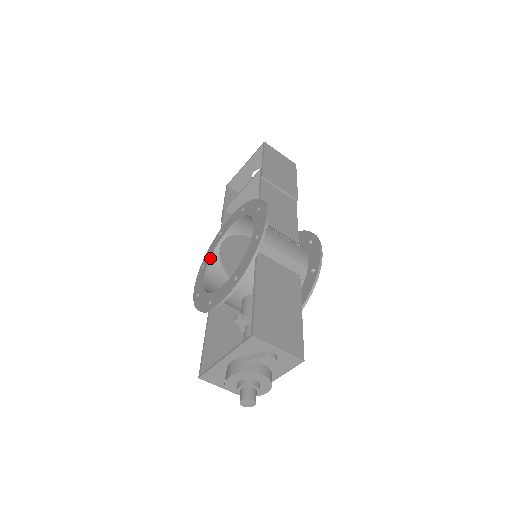
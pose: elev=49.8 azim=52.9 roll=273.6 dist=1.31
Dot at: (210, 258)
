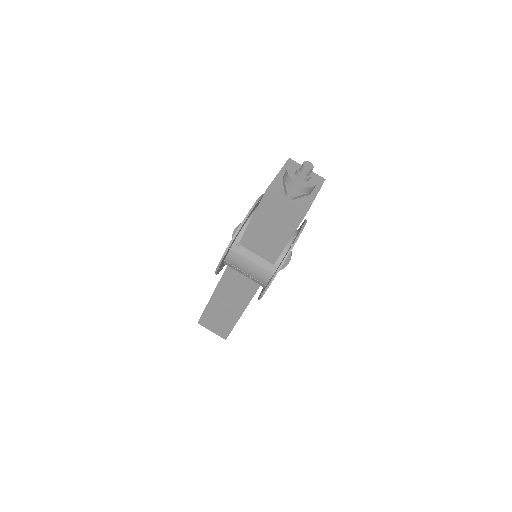
Dot at: occluded
